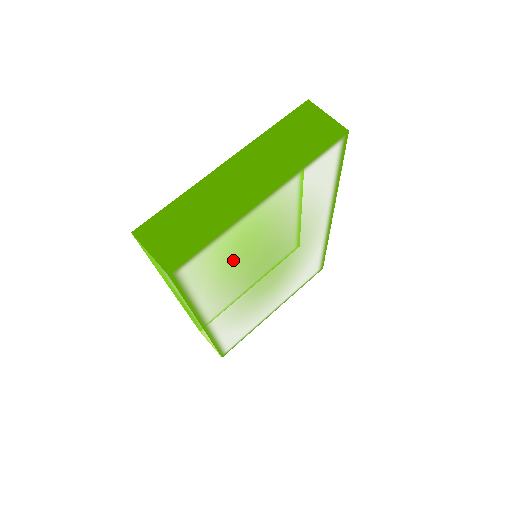
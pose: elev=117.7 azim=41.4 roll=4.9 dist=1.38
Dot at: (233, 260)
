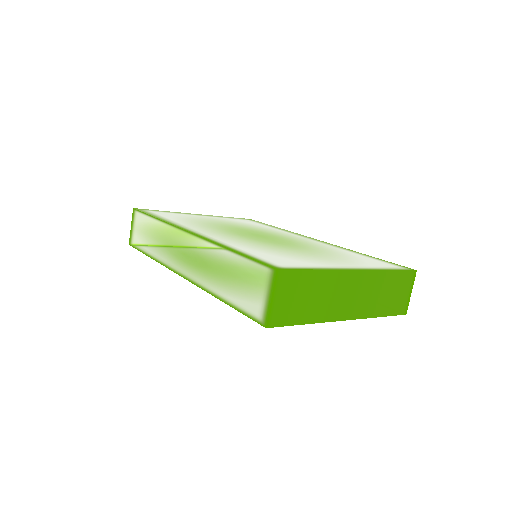
Dot at: occluded
